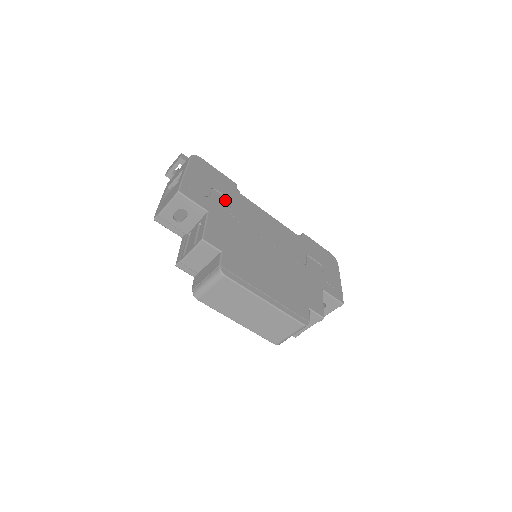
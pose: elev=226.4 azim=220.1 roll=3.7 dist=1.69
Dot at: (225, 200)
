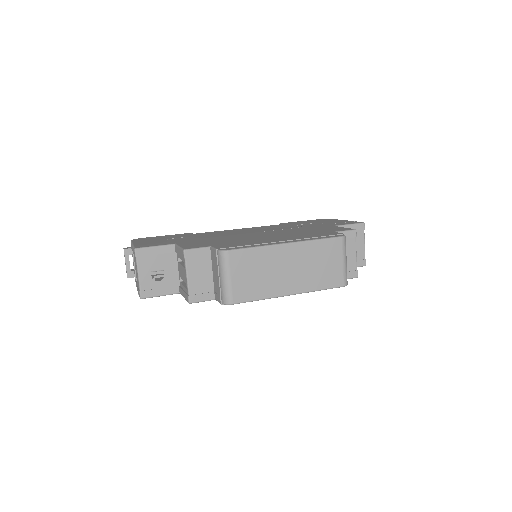
Dot at: occluded
